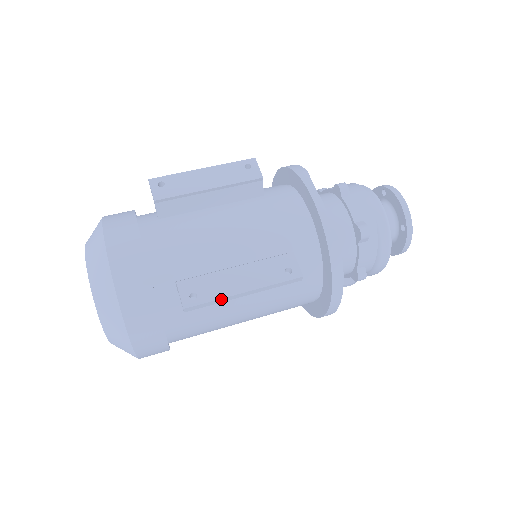
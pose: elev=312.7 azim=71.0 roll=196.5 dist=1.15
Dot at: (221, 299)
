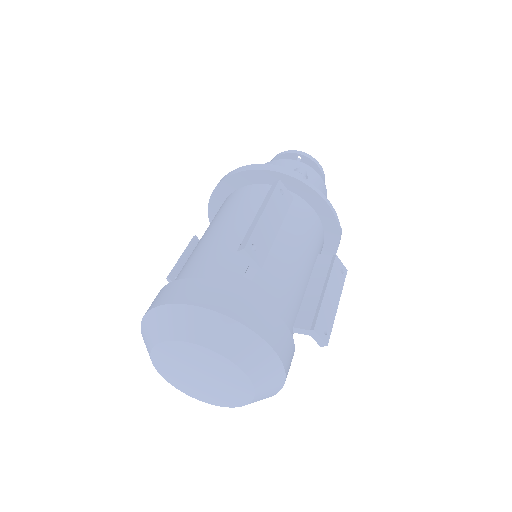
Dot at: (333, 320)
